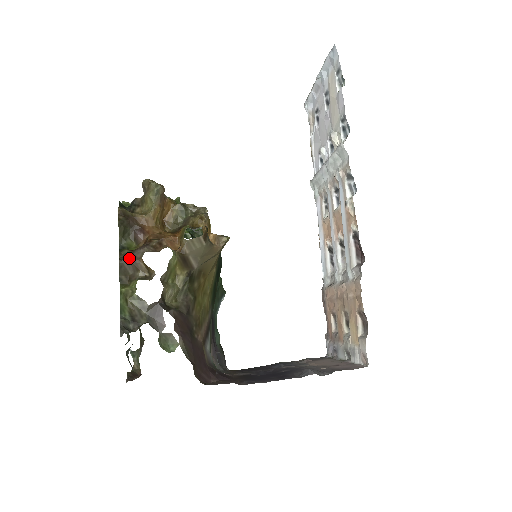
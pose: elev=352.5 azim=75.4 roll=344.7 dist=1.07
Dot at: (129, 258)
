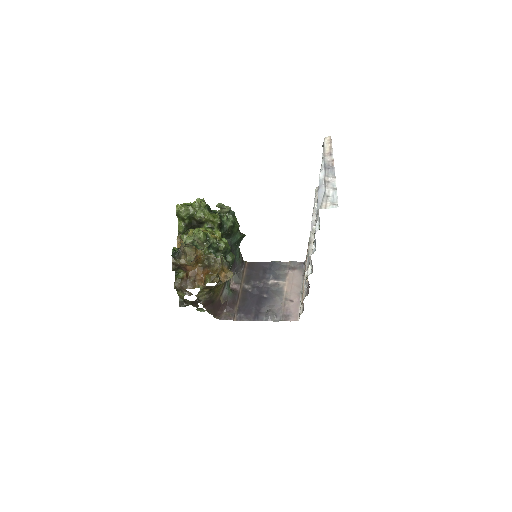
Dot at: (179, 288)
